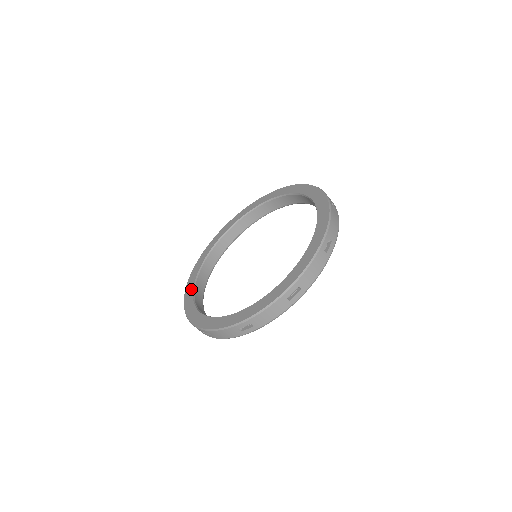
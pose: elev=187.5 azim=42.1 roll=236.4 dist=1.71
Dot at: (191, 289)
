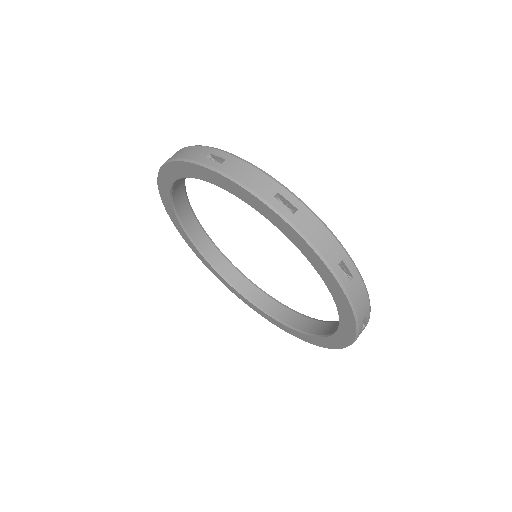
Dot at: (199, 254)
